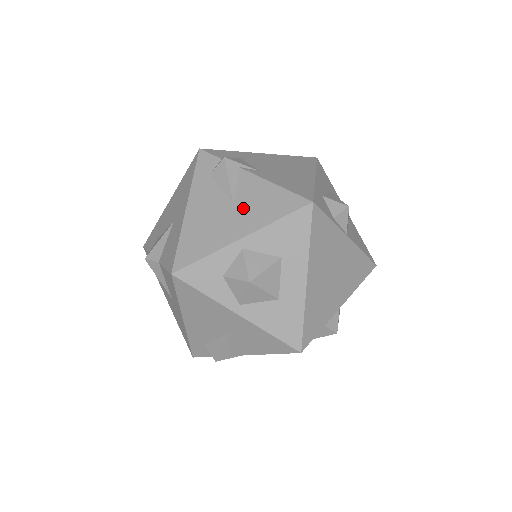
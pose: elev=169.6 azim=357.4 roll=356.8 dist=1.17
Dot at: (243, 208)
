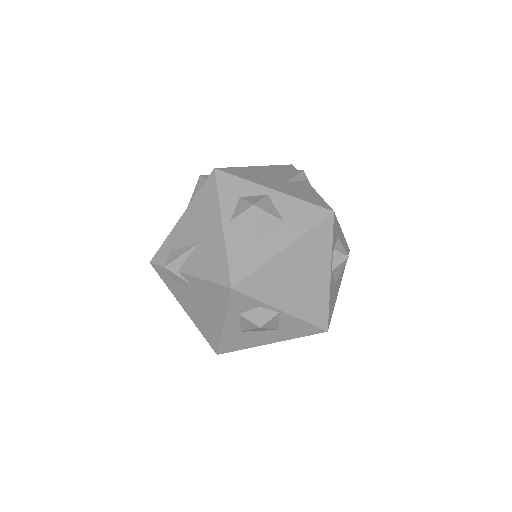
Dot at: (289, 186)
